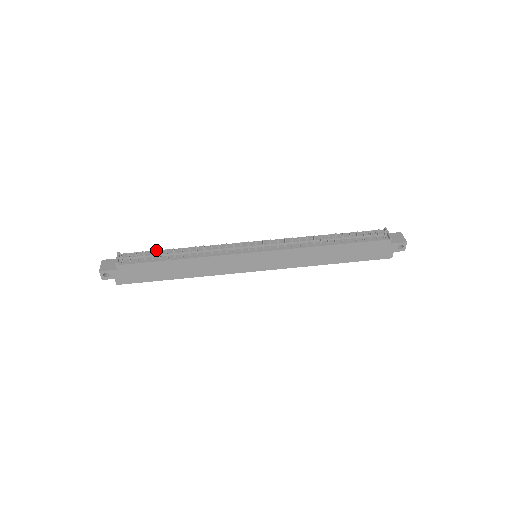
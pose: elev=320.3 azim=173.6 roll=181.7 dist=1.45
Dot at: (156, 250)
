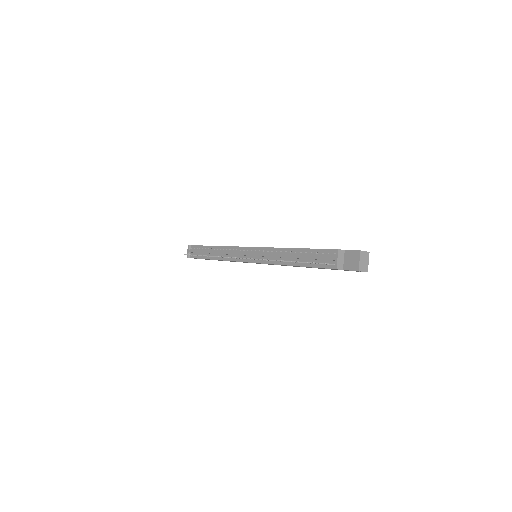
Dot at: occluded
